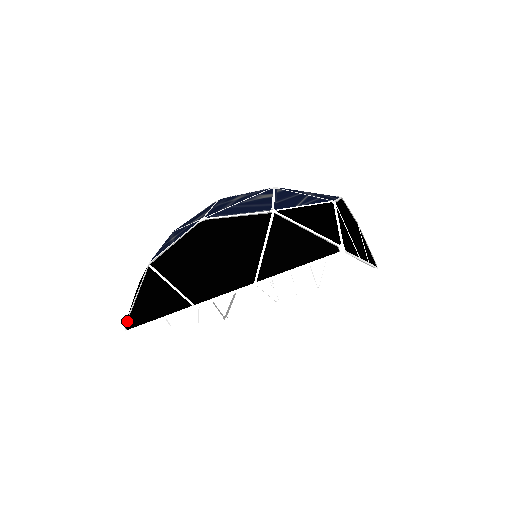
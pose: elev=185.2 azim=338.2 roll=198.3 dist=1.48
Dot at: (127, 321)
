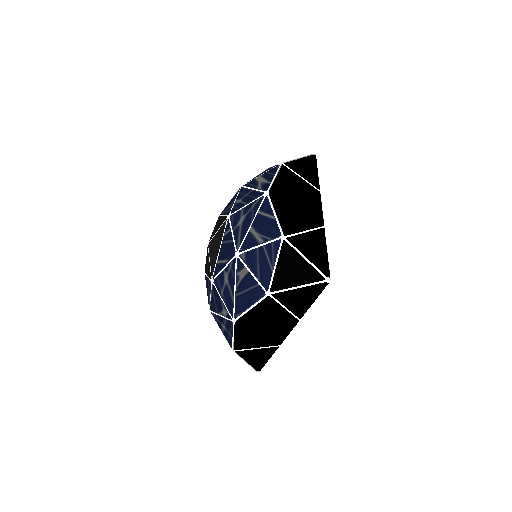
Dot at: (255, 370)
